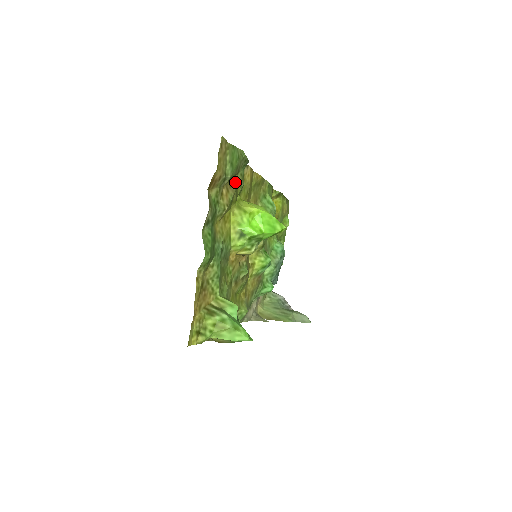
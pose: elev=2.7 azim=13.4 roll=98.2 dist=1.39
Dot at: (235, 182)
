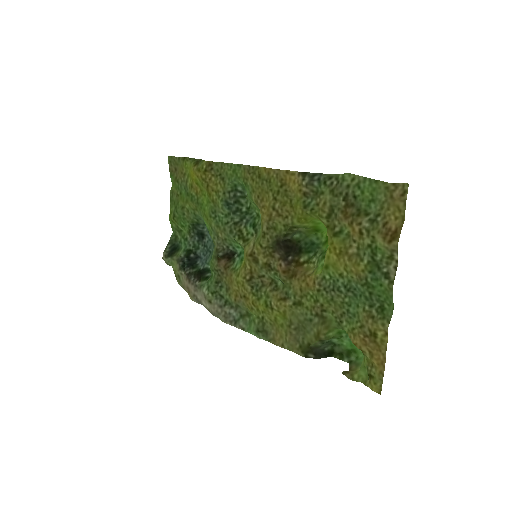
Dot at: (341, 209)
